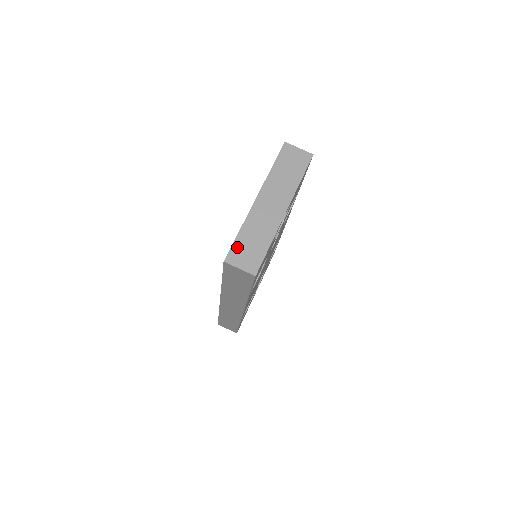
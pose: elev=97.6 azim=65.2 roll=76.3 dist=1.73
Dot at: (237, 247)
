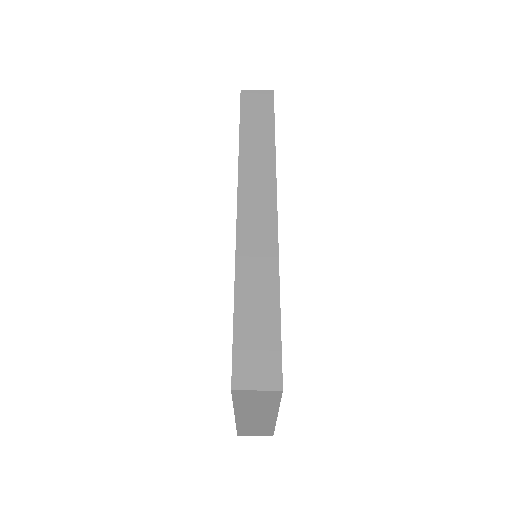
Dot at: (243, 432)
